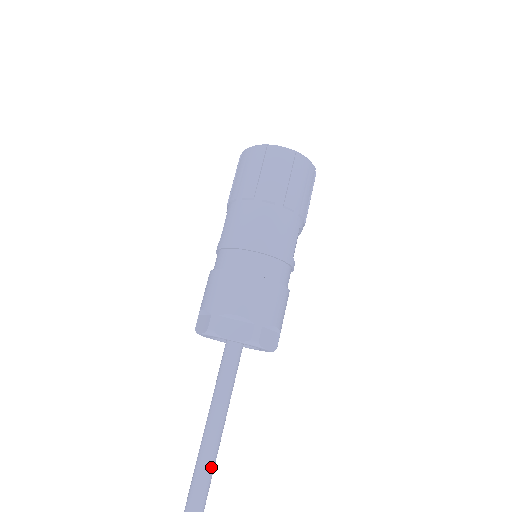
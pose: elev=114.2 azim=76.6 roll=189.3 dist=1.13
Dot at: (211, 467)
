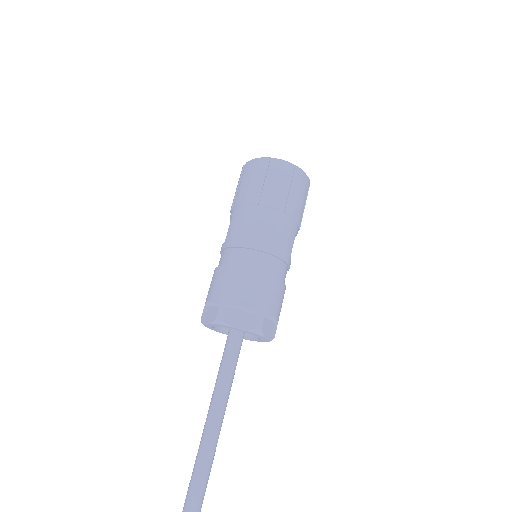
Dot at: (215, 444)
